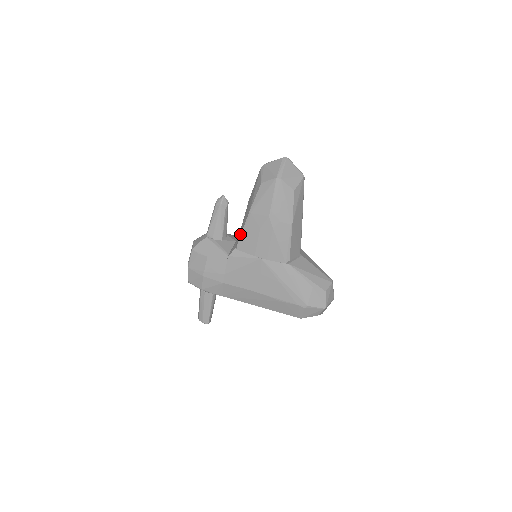
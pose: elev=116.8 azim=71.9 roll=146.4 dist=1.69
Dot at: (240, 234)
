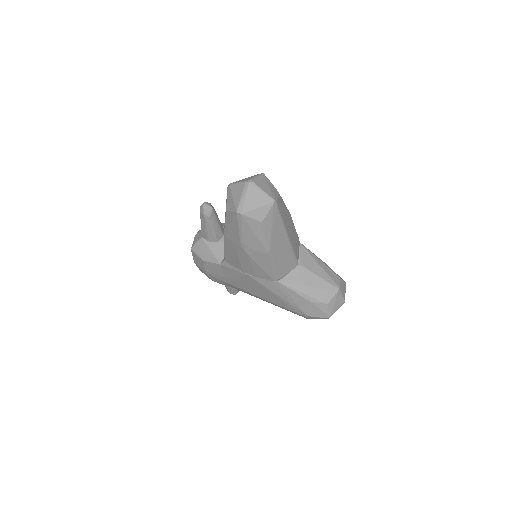
Dot at: (224, 250)
